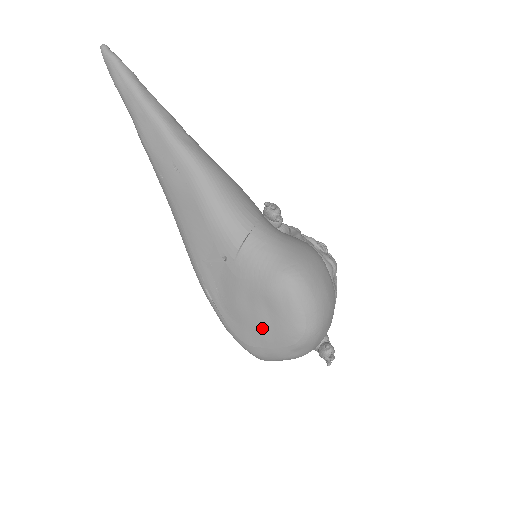
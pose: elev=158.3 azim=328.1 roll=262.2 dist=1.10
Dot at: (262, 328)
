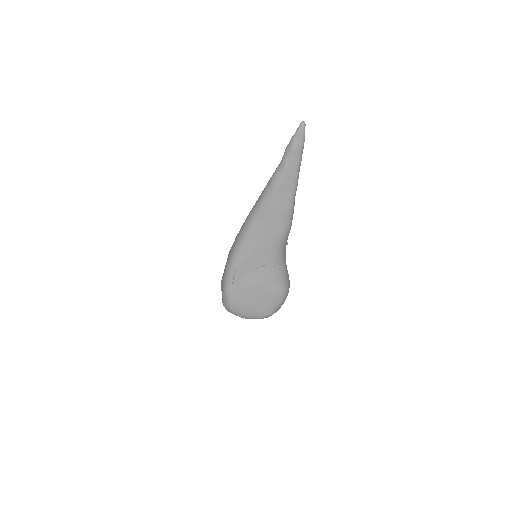
Dot at: (252, 305)
